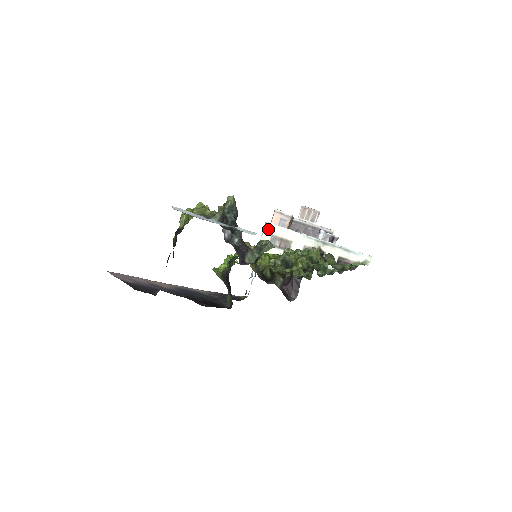
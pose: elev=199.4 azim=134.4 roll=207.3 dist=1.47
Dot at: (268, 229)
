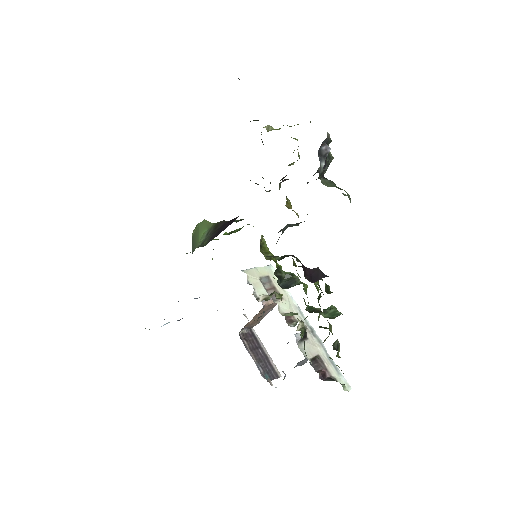
Dot at: (269, 269)
